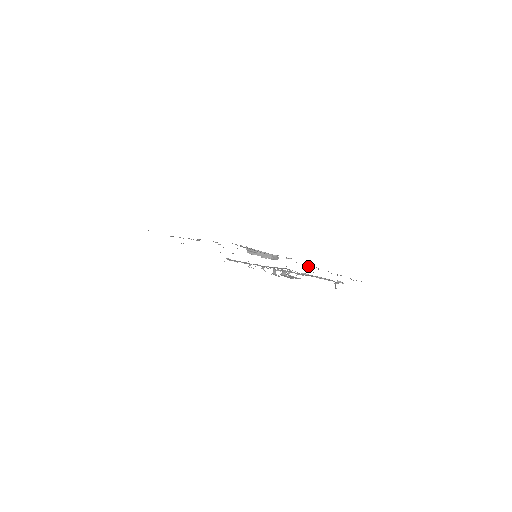
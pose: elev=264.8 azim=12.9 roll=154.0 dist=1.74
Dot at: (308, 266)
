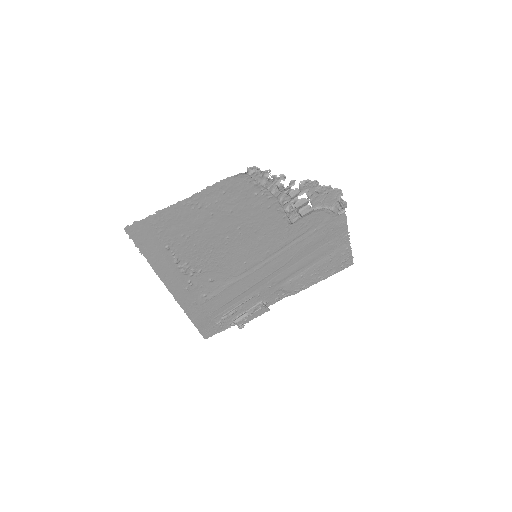
Dot at: (302, 275)
